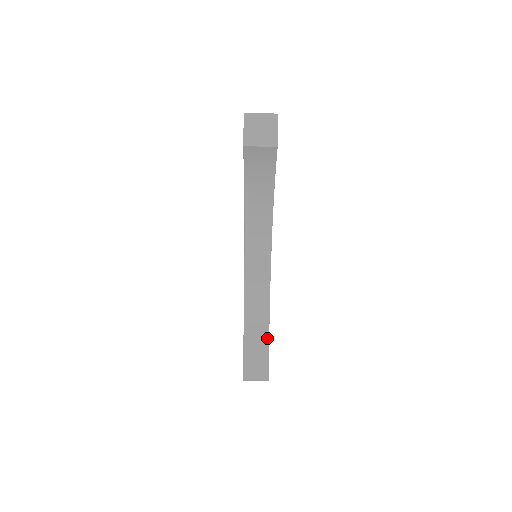
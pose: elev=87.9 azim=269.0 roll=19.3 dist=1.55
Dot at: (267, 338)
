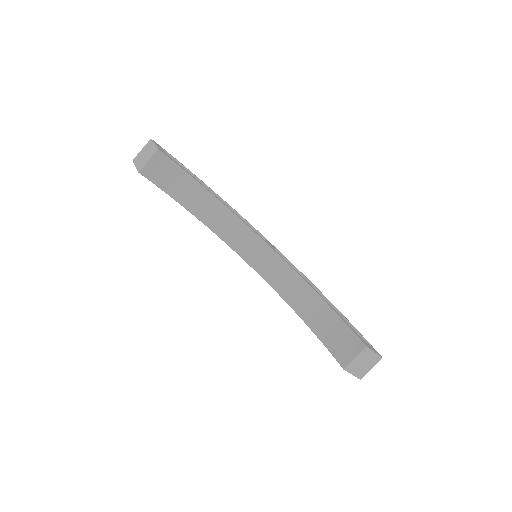
Dot at: (333, 314)
